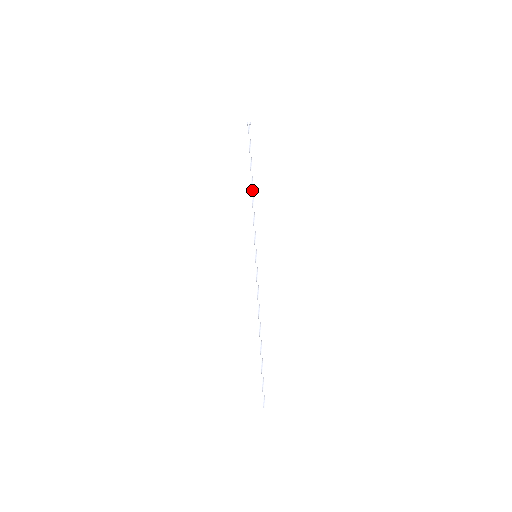
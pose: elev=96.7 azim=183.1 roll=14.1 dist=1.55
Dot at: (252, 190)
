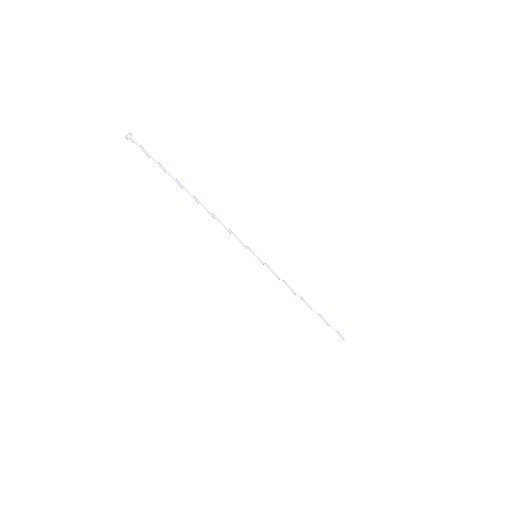
Dot at: occluded
